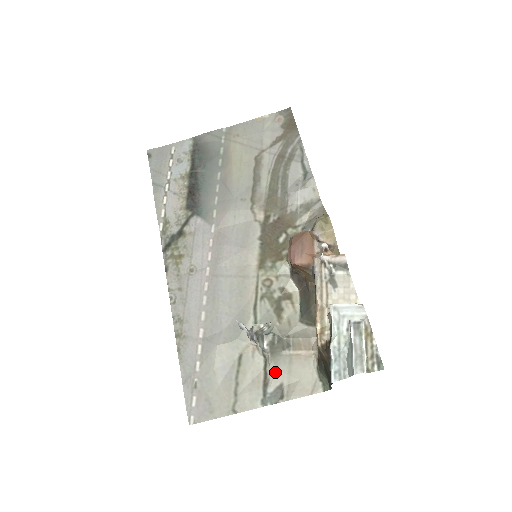
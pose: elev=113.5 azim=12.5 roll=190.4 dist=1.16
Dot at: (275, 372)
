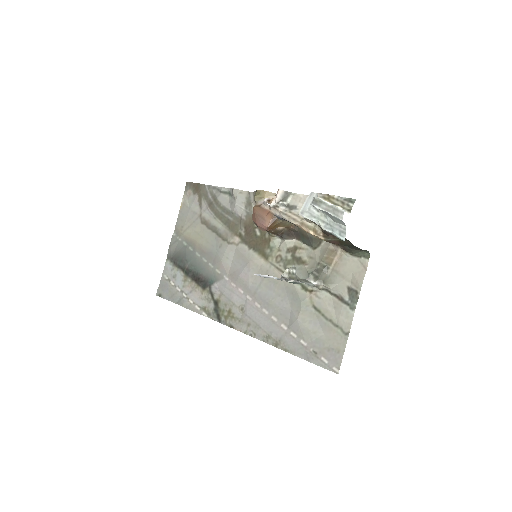
Dot at: (337, 287)
